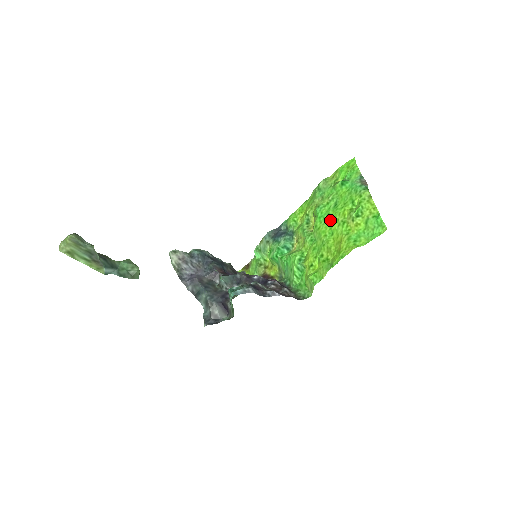
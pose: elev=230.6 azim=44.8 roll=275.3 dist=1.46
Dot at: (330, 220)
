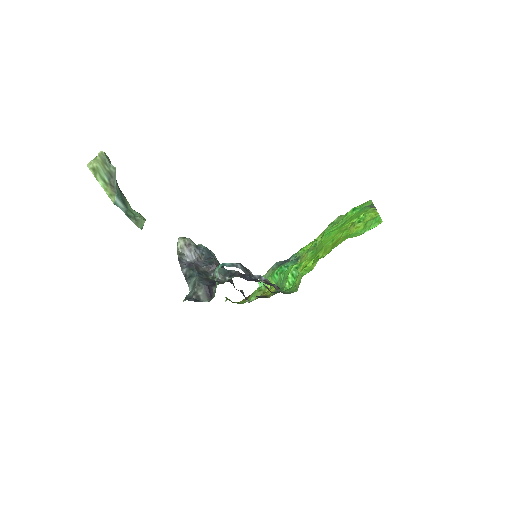
Dot at: (334, 233)
